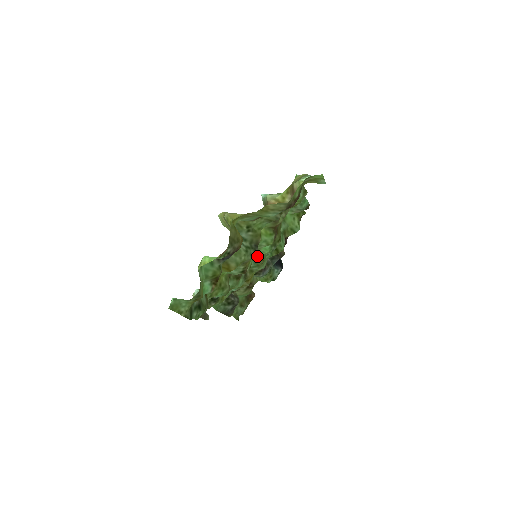
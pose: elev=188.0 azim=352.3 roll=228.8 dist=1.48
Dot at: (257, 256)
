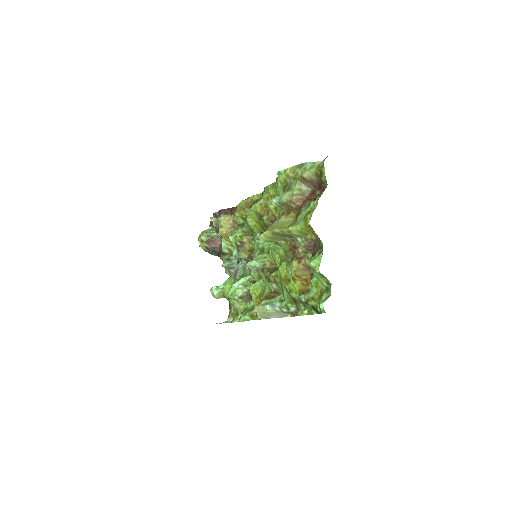
Dot at: (268, 252)
